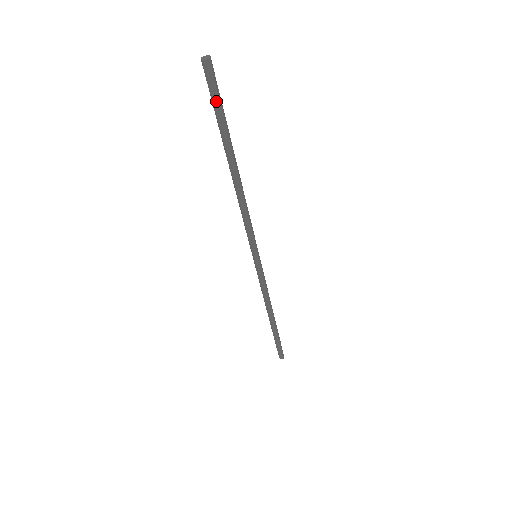
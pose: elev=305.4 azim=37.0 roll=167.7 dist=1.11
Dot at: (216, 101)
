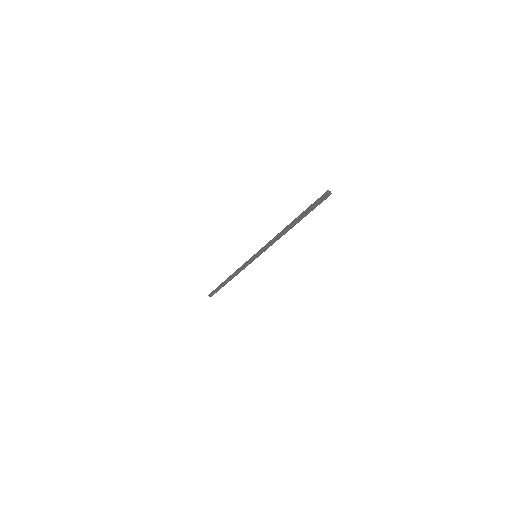
Dot at: occluded
